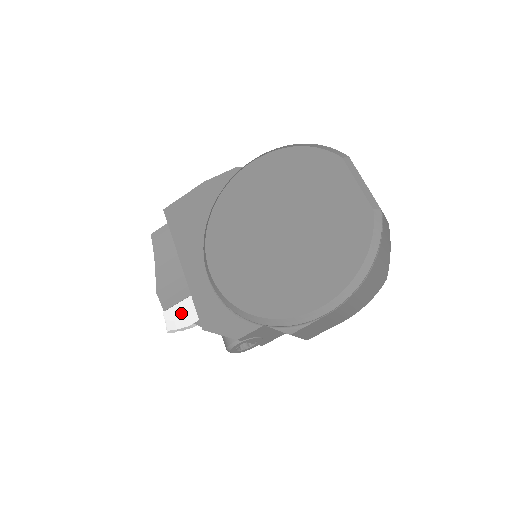
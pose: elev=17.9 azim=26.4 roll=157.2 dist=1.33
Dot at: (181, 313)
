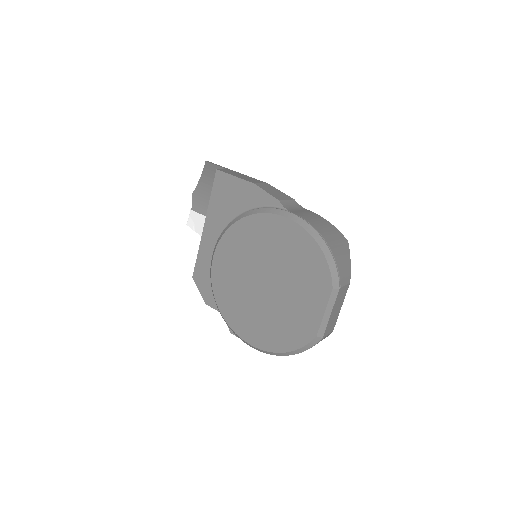
Dot at: (200, 223)
